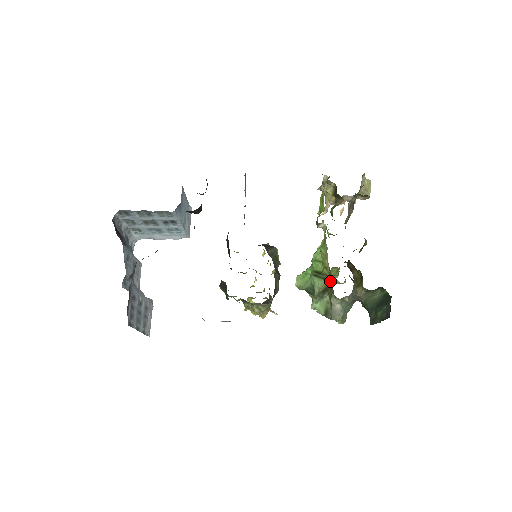
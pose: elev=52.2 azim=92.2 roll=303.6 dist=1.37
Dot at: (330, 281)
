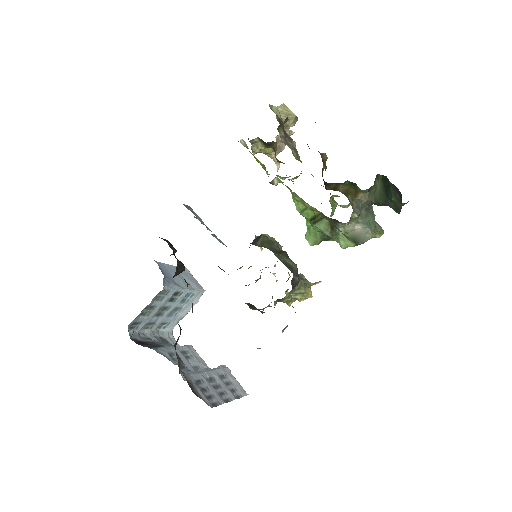
Dot at: (324, 217)
